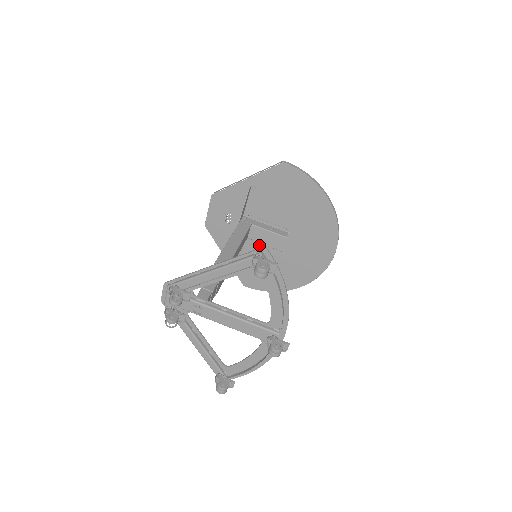
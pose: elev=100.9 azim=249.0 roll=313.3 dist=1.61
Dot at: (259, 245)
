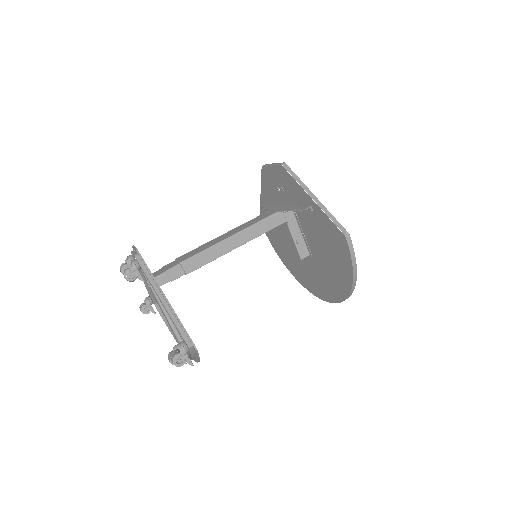
Dot at: occluded
